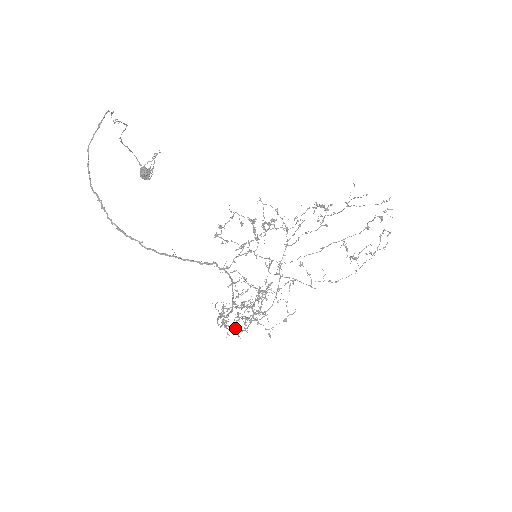
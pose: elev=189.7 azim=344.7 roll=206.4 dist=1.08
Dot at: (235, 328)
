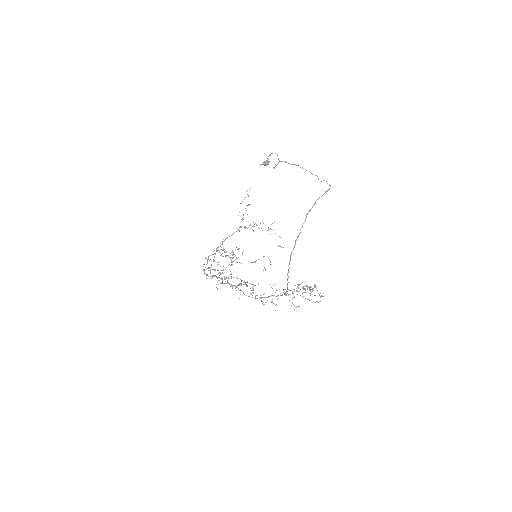
Dot at: occluded
